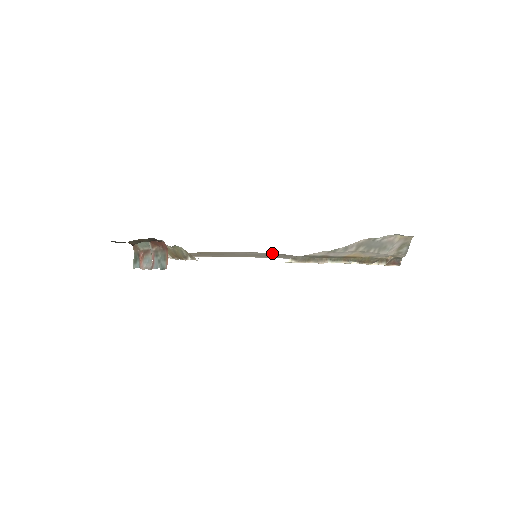
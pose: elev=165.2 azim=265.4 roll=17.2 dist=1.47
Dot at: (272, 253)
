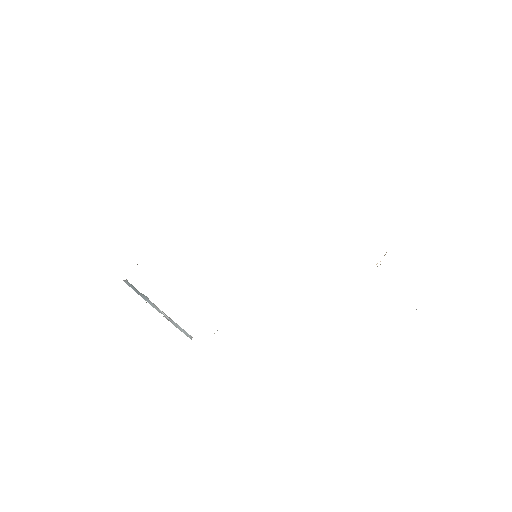
Dot at: occluded
